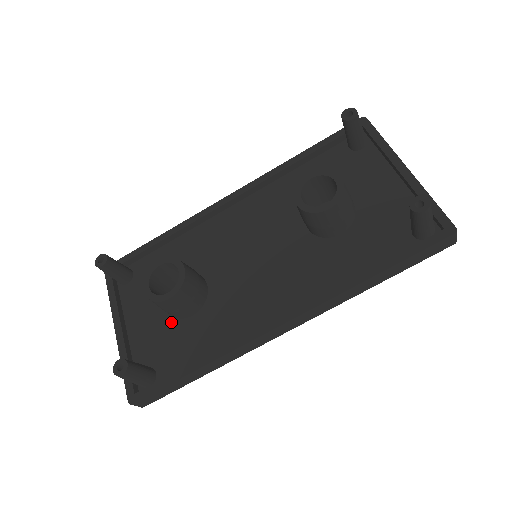
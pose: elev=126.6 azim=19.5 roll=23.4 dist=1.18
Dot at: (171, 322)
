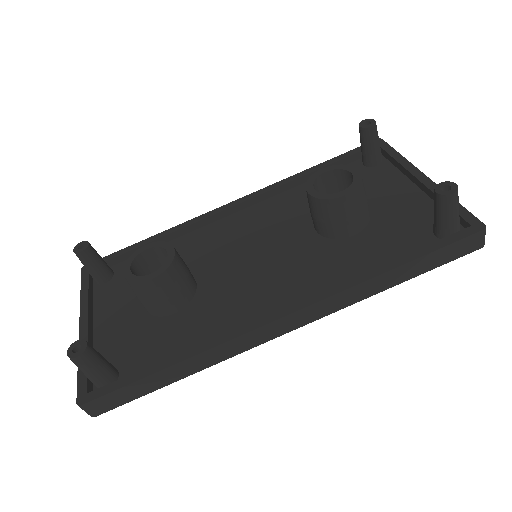
Dot at: (148, 320)
